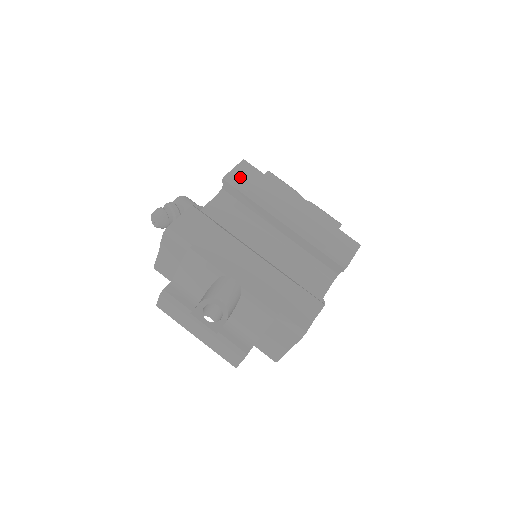
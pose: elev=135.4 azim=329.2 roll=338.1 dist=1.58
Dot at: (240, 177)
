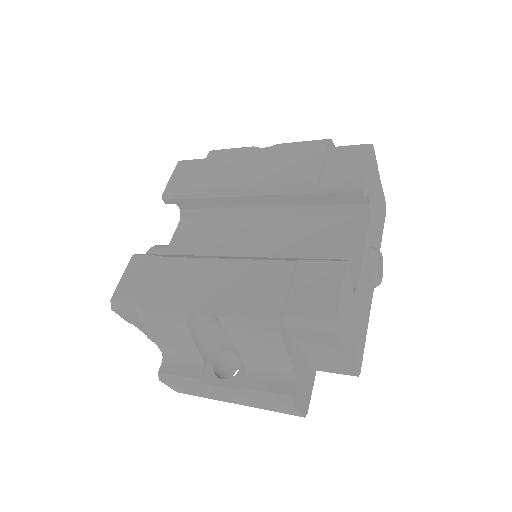
Dot at: (180, 183)
